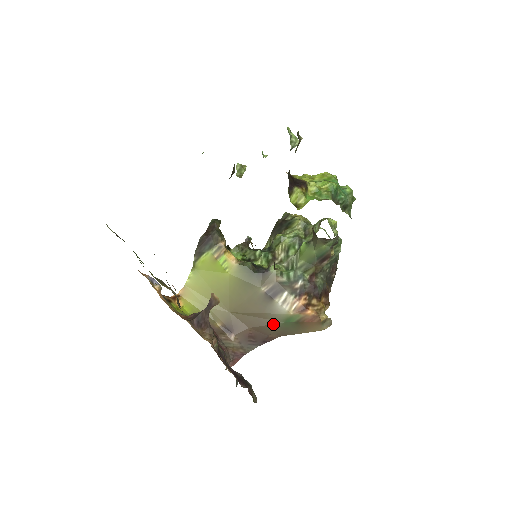
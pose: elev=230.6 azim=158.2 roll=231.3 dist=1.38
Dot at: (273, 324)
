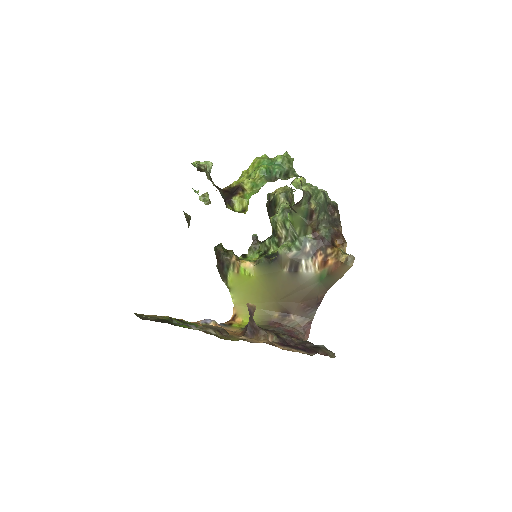
Dot at: (313, 288)
